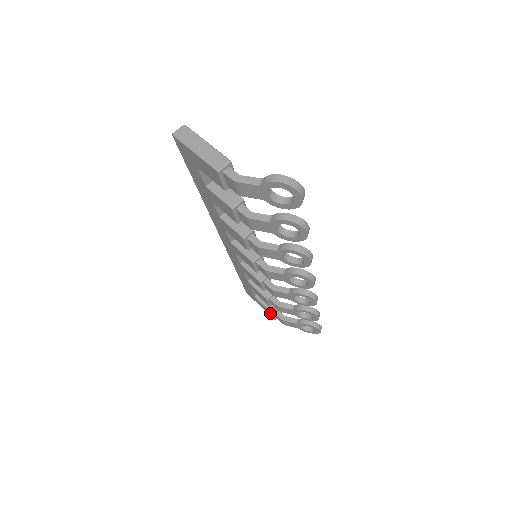
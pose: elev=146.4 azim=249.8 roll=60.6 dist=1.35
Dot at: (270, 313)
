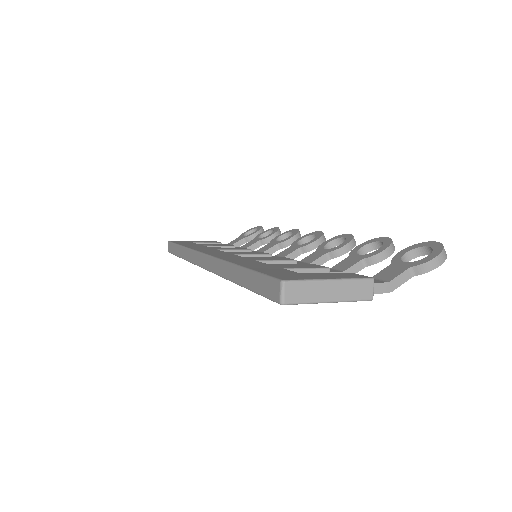
Dot at: occluded
